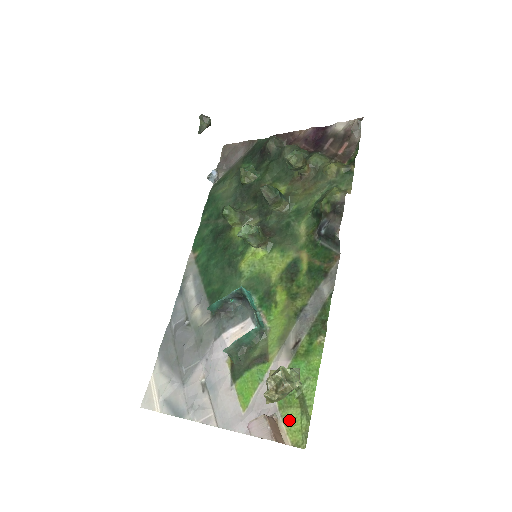
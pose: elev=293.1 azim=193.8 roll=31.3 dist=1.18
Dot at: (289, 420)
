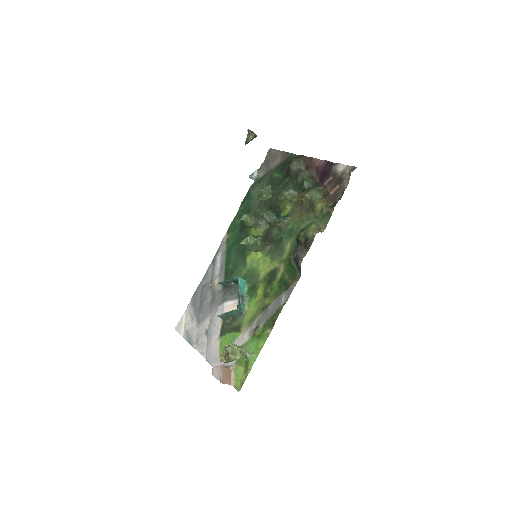
Dot at: (237, 372)
